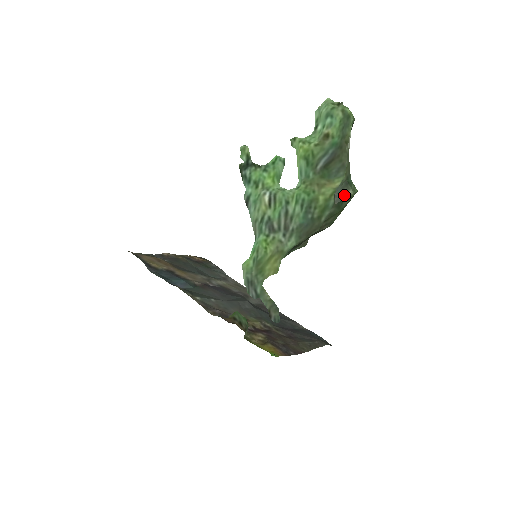
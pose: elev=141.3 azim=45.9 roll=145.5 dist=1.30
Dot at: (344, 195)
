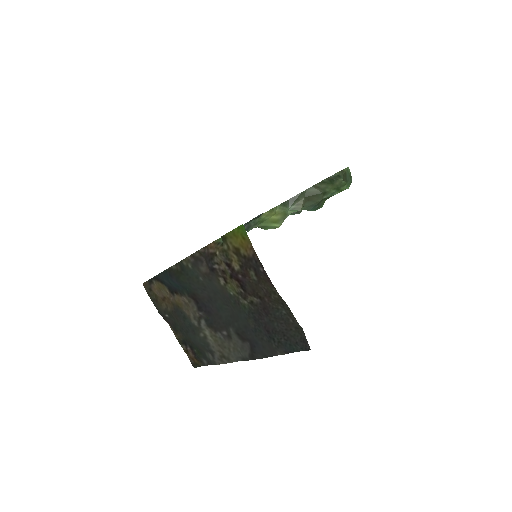
Dot at: (336, 179)
